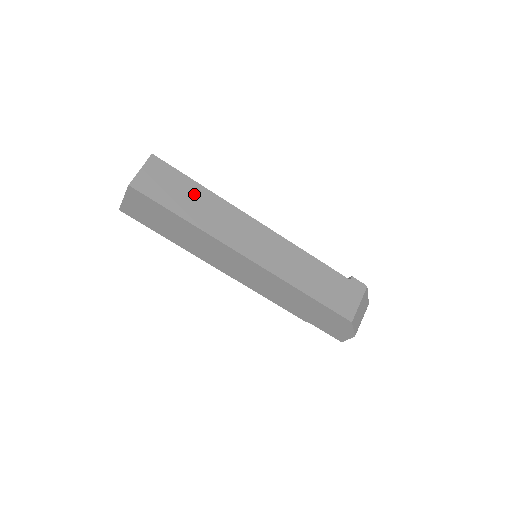
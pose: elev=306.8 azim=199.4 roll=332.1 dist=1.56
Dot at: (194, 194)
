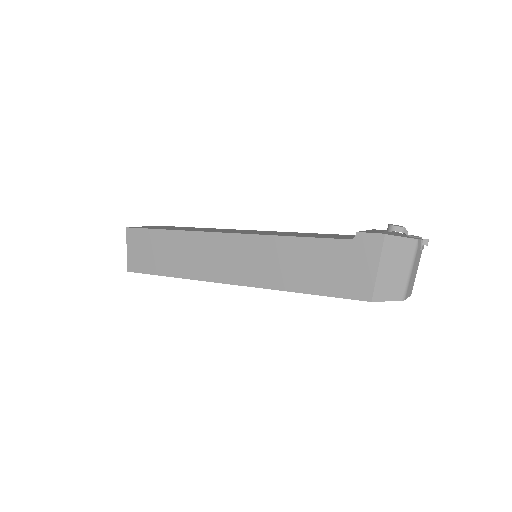
Dot at: (166, 244)
